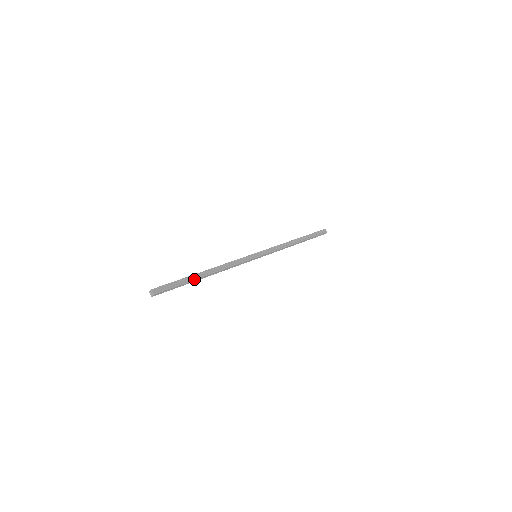
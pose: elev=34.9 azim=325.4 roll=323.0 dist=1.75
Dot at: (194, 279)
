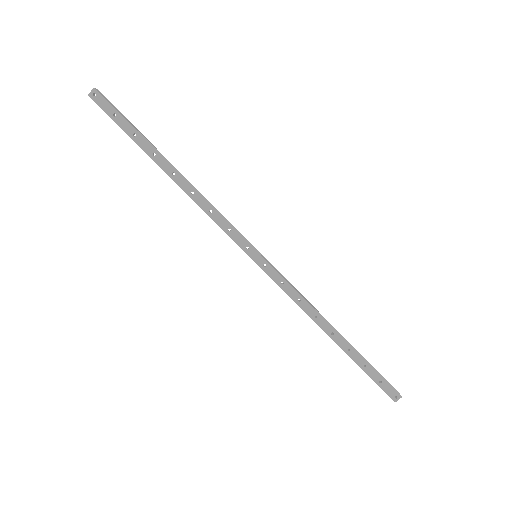
Dot at: (152, 146)
